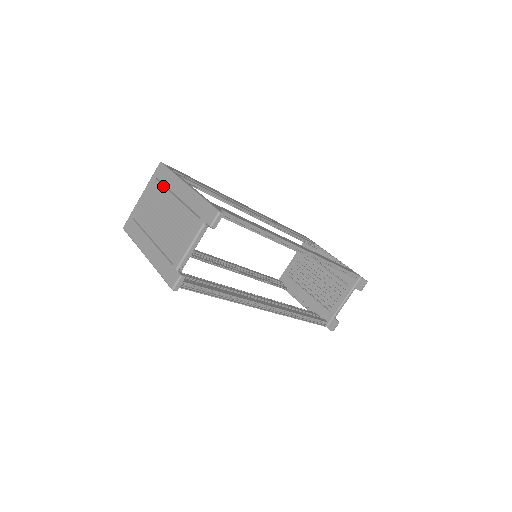
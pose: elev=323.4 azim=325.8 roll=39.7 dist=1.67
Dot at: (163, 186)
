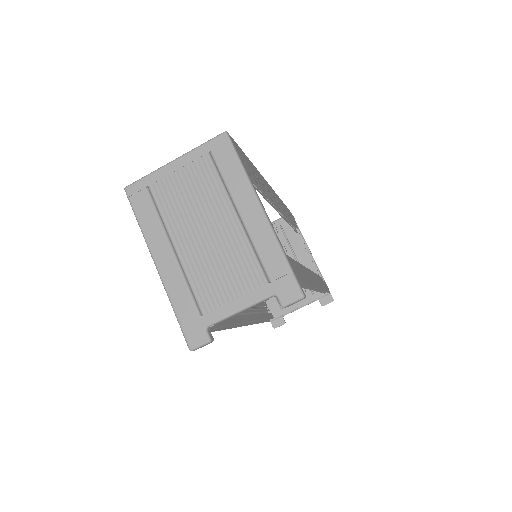
Dot at: (220, 178)
